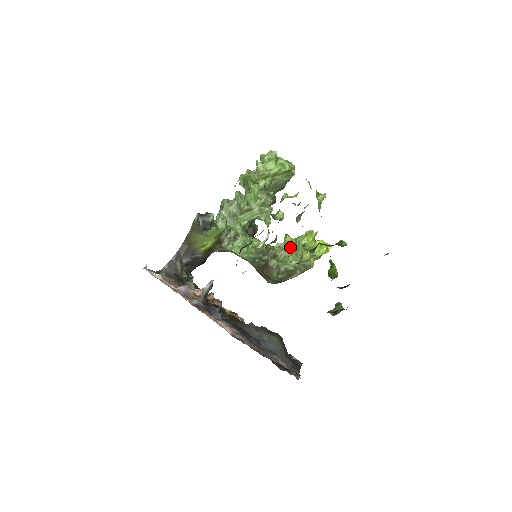
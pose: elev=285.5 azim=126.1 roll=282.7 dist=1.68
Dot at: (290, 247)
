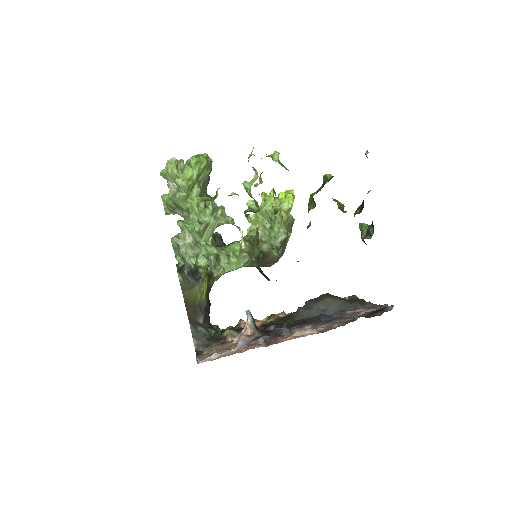
Dot at: (260, 222)
